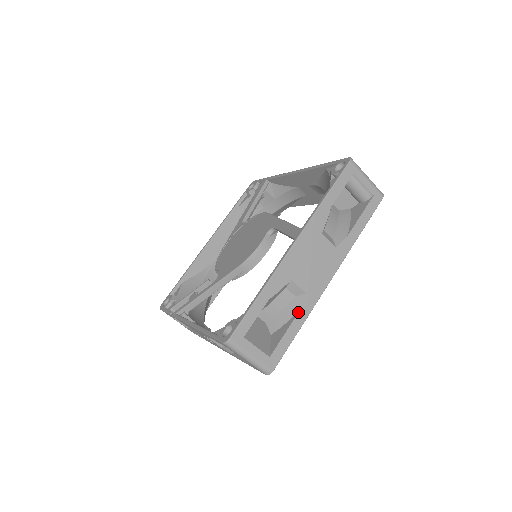
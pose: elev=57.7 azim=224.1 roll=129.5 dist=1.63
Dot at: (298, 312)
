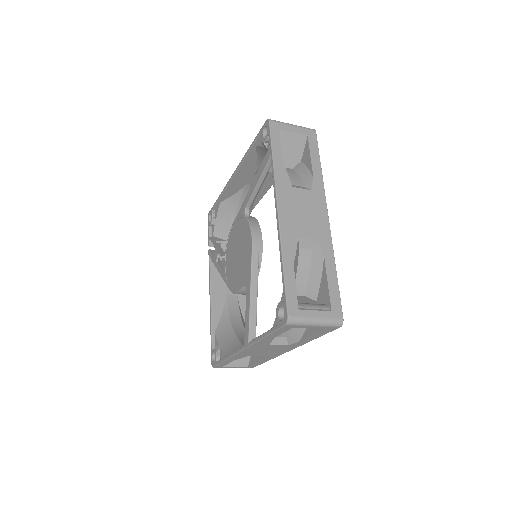
Dot at: (263, 359)
